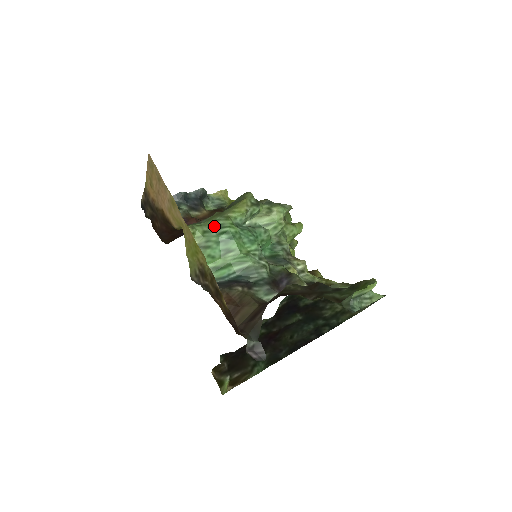
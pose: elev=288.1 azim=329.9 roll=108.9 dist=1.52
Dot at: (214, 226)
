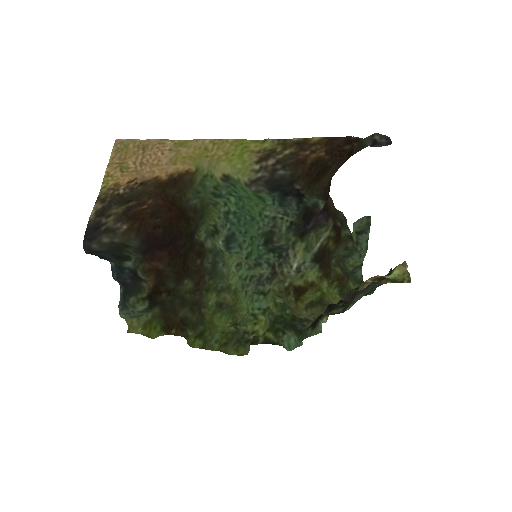
Dot at: (215, 196)
